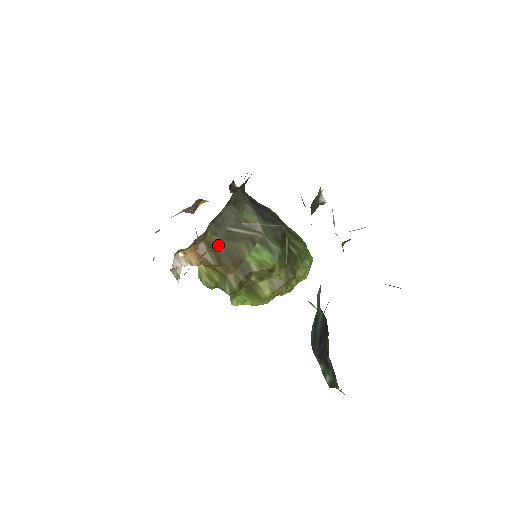
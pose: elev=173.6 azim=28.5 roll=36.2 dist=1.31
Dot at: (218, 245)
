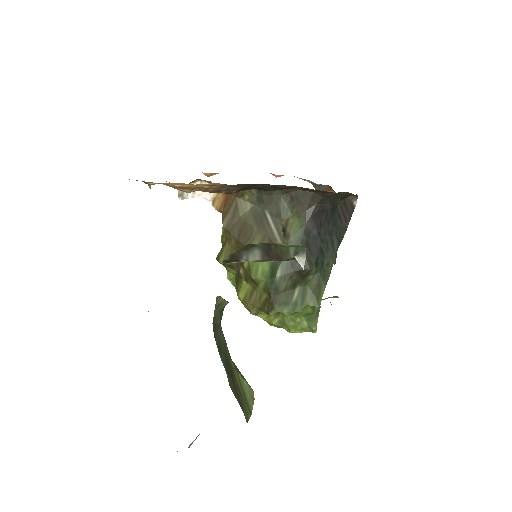
Dot at: (243, 213)
